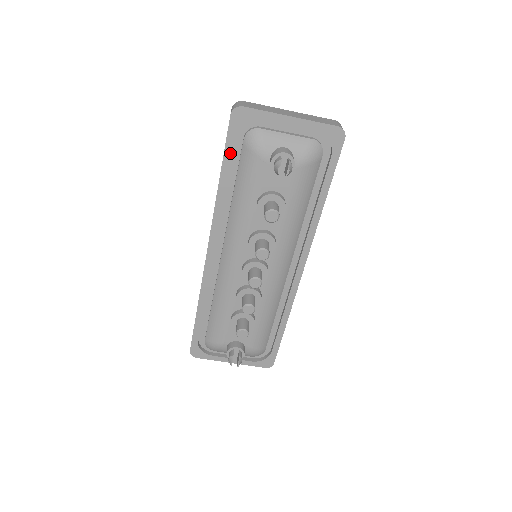
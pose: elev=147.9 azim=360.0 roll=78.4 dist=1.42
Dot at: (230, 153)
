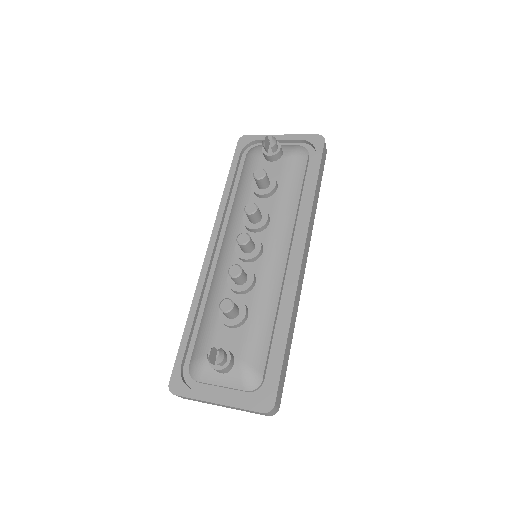
Dot at: (236, 164)
